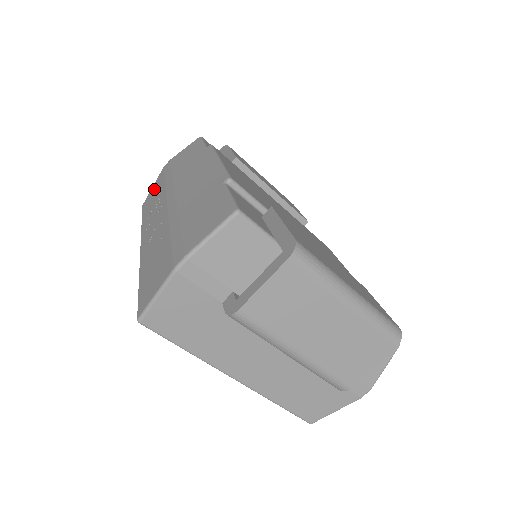
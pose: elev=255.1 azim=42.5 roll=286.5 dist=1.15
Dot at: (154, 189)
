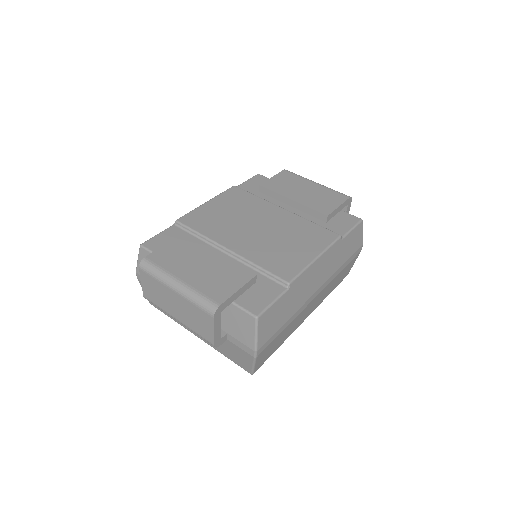
Dot at: occluded
